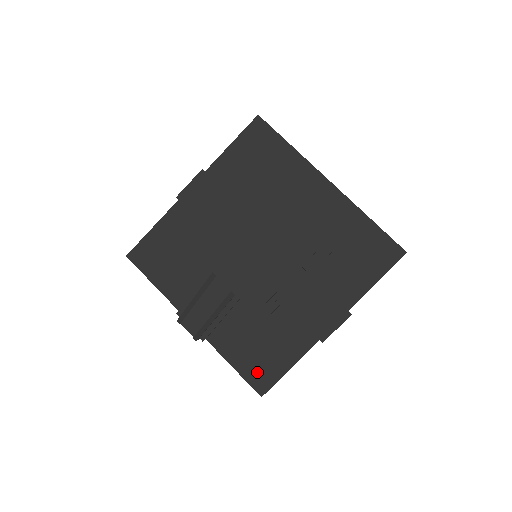
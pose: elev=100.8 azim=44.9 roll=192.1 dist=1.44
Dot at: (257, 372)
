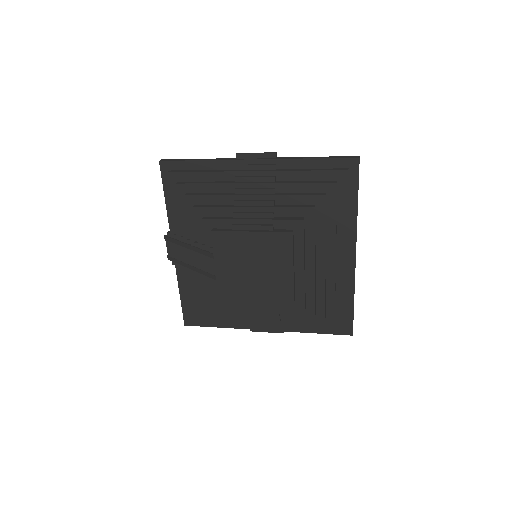
Dot at: (193, 315)
